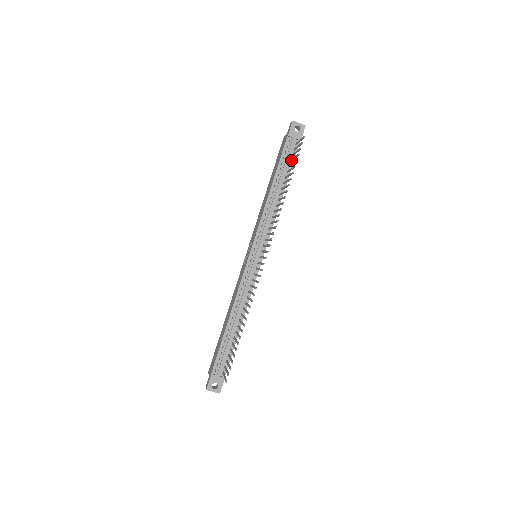
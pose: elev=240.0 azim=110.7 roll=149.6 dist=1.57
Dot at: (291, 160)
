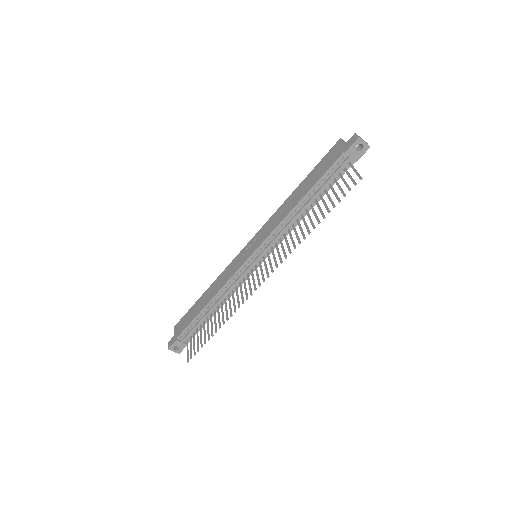
Dot at: (335, 182)
